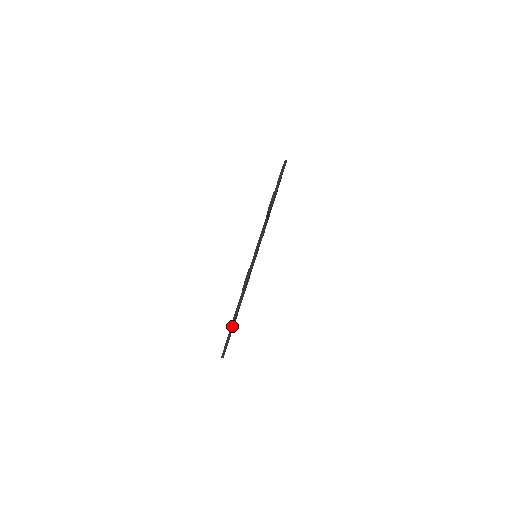
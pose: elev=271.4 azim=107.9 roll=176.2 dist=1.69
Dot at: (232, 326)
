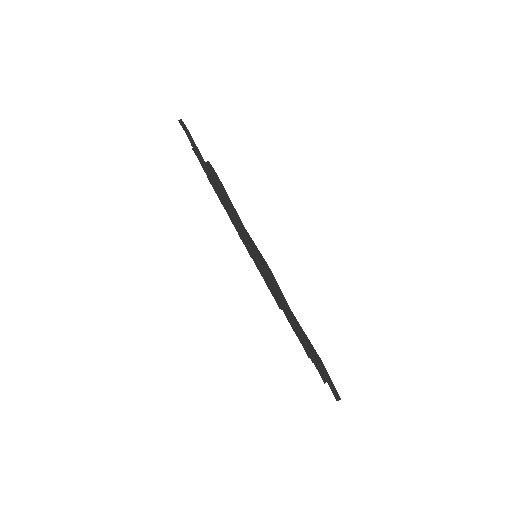
Dot at: (266, 266)
